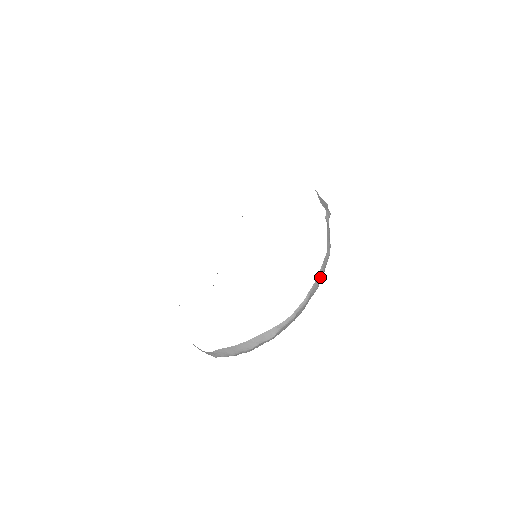
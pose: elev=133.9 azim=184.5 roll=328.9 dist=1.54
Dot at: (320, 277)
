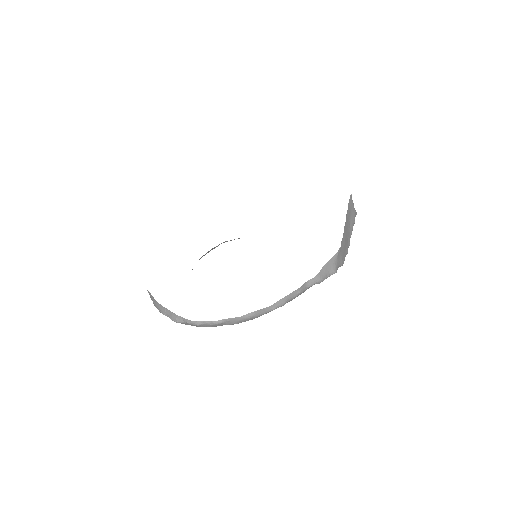
Dot at: (243, 318)
